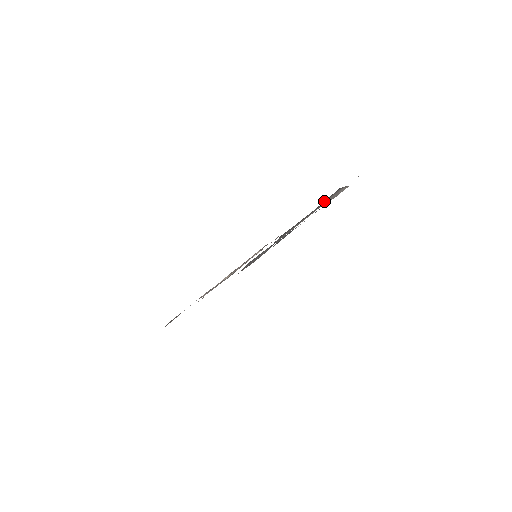
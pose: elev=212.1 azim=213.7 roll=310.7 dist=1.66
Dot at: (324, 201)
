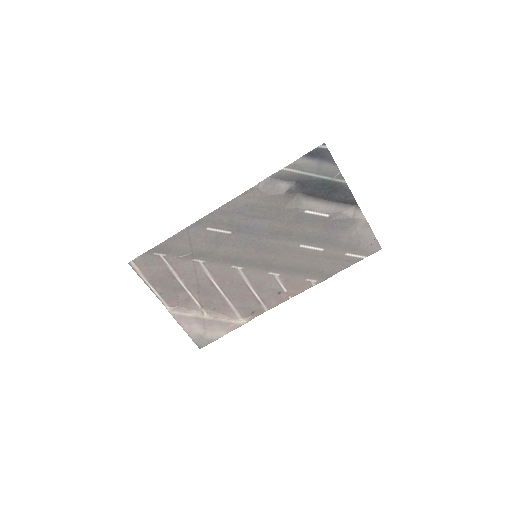
Dot at: (343, 204)
